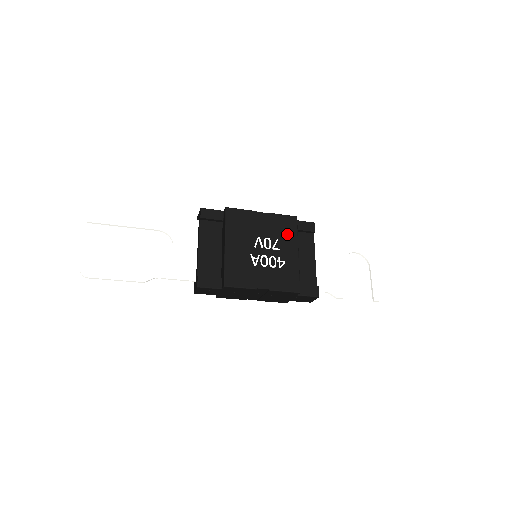
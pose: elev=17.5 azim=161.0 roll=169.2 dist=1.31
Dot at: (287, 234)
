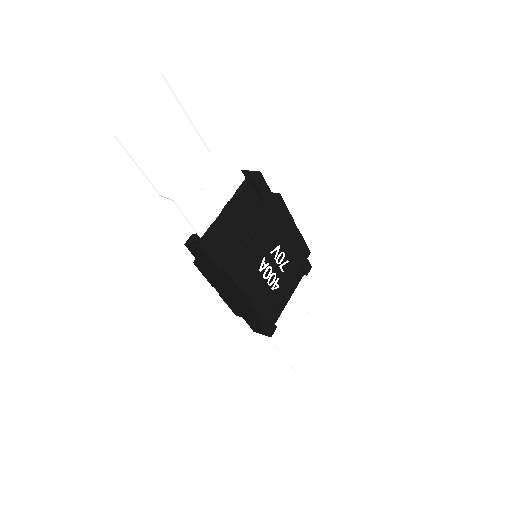
Dot at: (296, 262)
